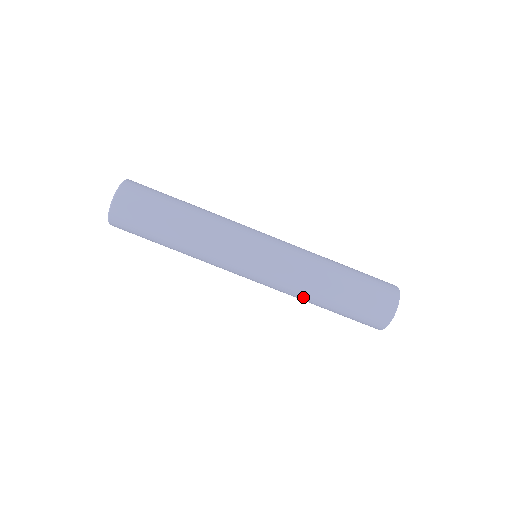
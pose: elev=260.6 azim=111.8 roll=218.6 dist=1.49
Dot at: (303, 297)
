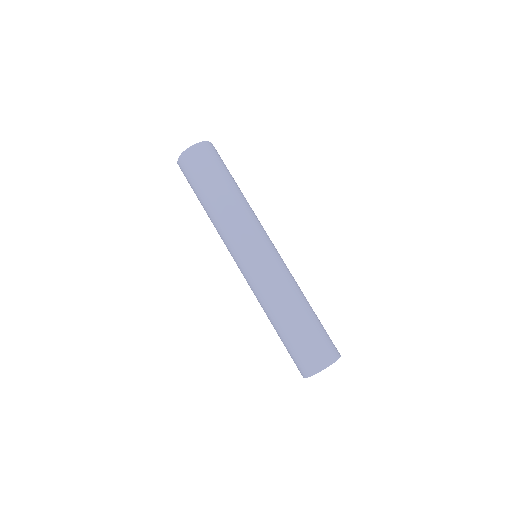
Dot at: (279, 299)
